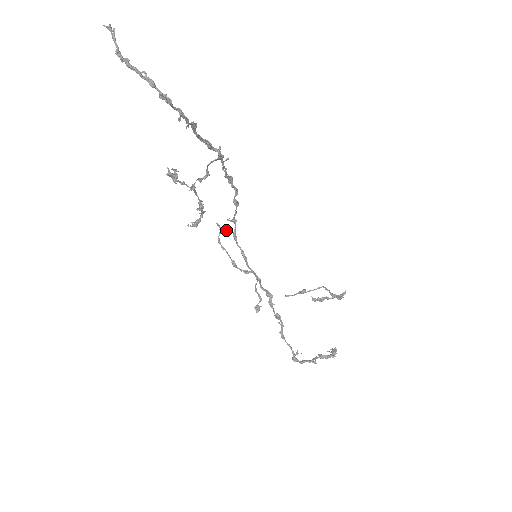
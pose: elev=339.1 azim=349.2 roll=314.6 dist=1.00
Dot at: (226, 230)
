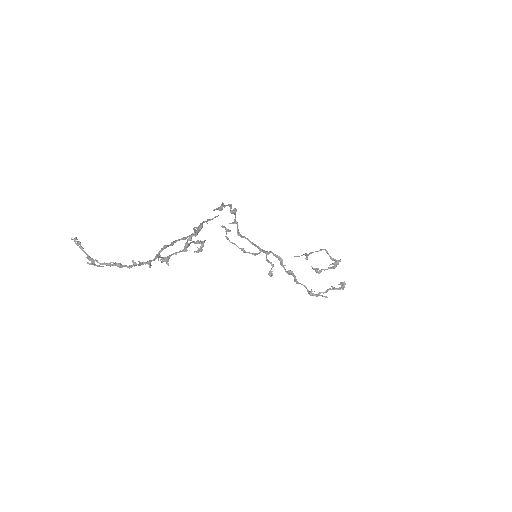
Dot at: occluded
